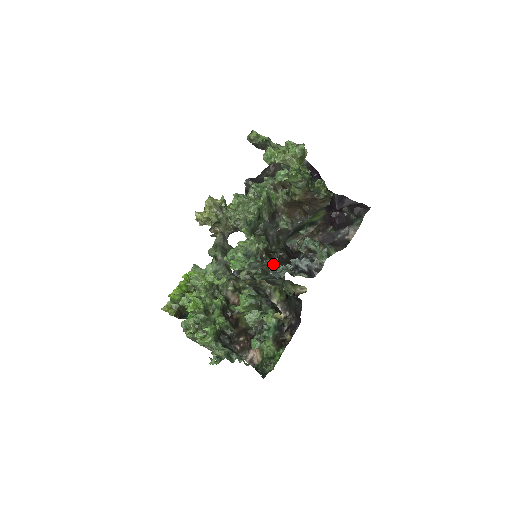
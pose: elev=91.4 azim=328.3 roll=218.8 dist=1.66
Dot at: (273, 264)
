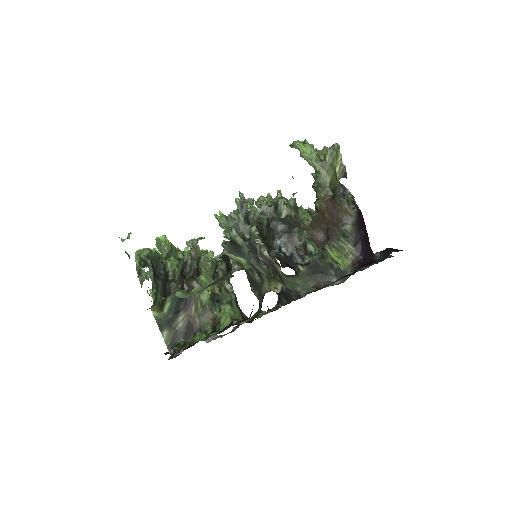
Dot at: (247, 200)
